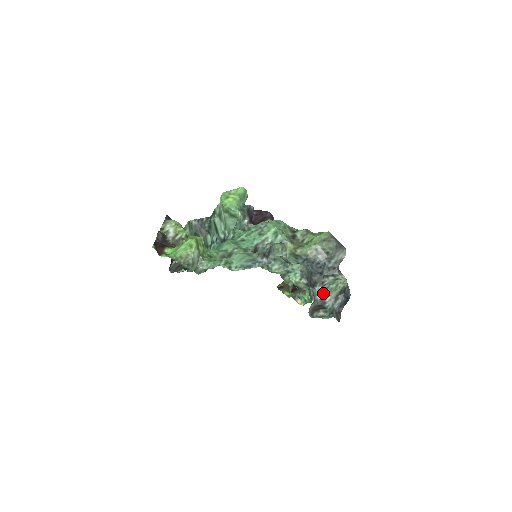
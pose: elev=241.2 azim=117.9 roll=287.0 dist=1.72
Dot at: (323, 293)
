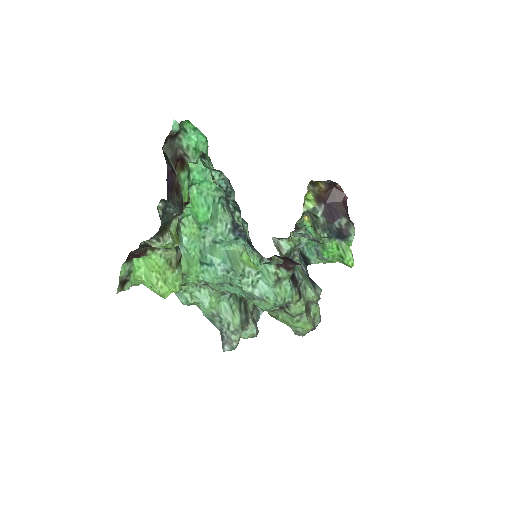
Dot at: occluded
